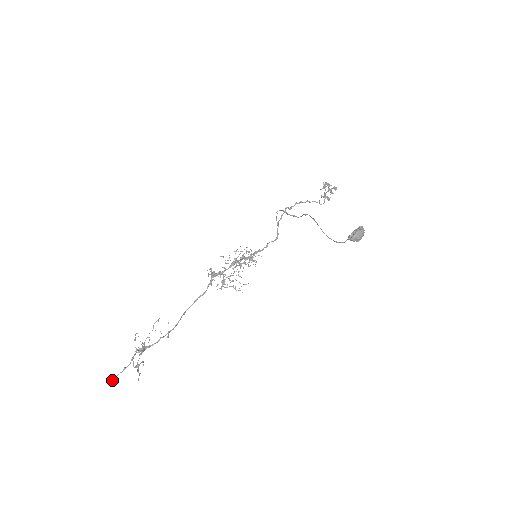
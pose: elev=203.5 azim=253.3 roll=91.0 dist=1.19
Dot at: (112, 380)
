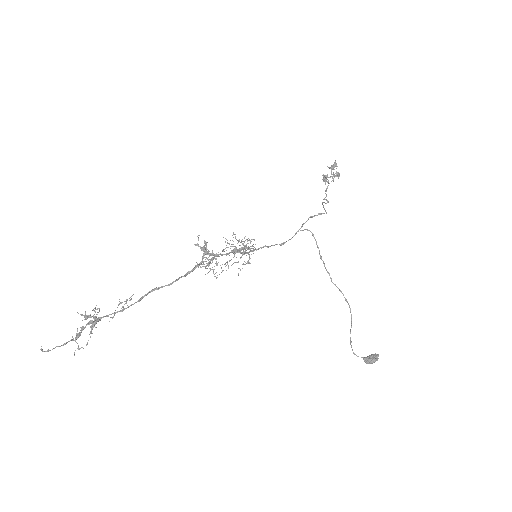
Dot at: (43, 351)
